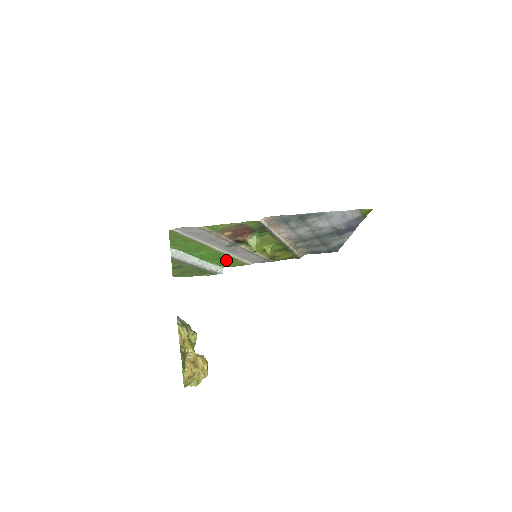
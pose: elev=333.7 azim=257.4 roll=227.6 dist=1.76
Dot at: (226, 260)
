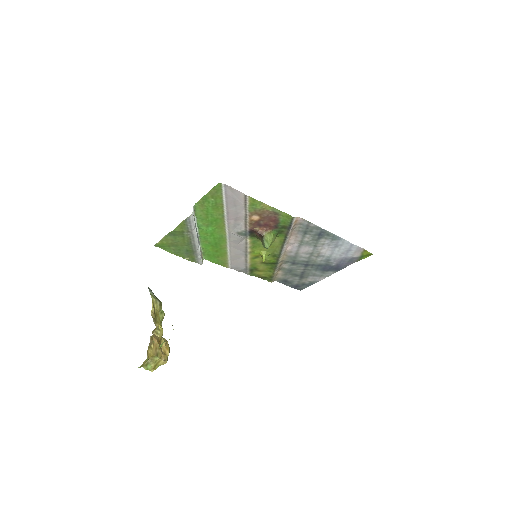
Dot at: (217, 251)
